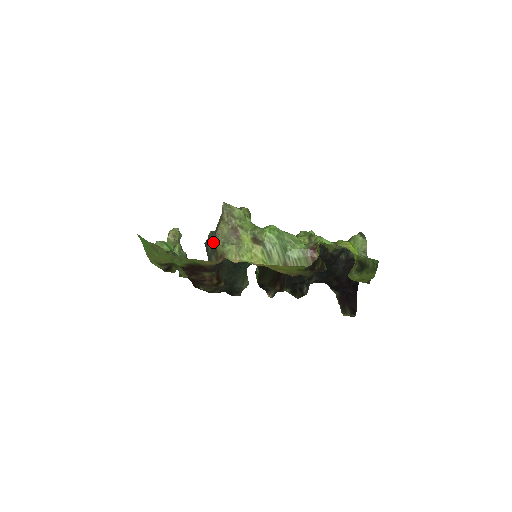
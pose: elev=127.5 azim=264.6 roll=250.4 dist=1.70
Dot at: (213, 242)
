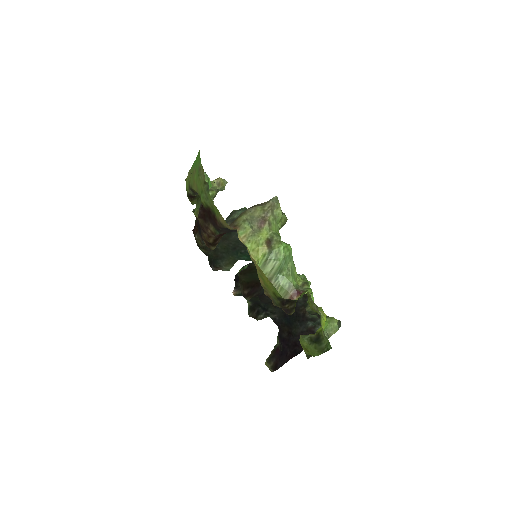
Dot at: occluded
